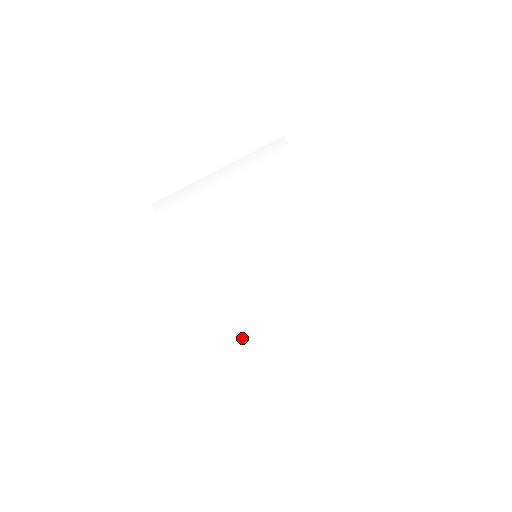
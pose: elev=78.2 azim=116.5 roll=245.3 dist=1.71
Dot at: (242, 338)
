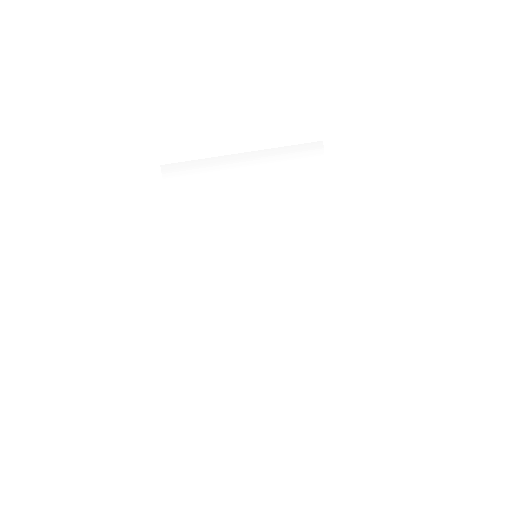
Dot at: (222, 324)
